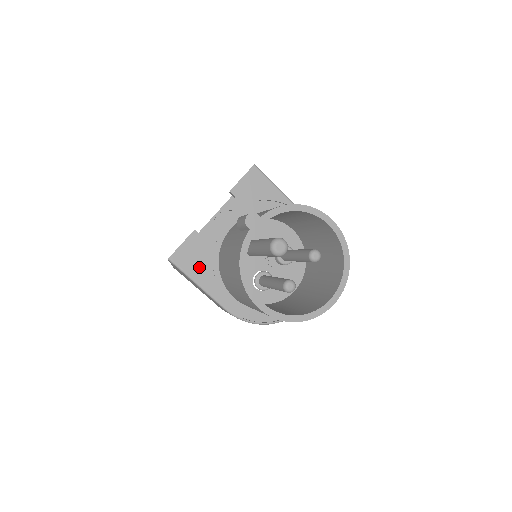
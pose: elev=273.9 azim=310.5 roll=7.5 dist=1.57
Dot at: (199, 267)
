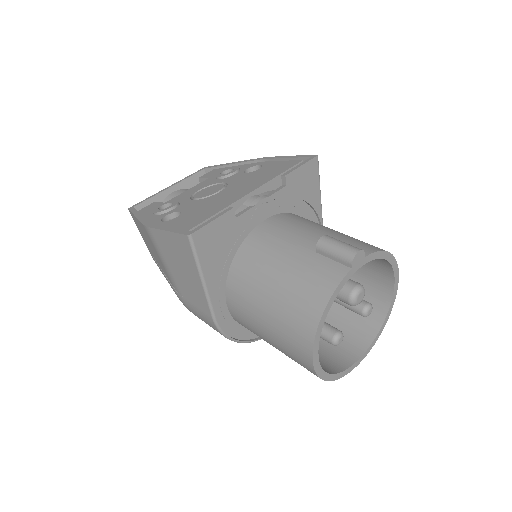
Dot at: (215, 258)
